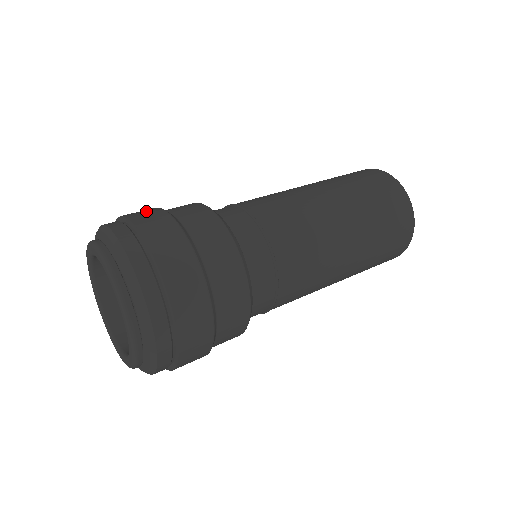
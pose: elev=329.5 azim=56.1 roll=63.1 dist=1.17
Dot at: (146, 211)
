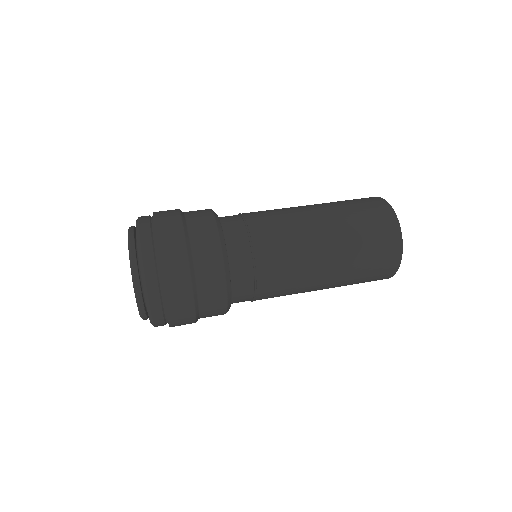
Dot at: (176, 257)
